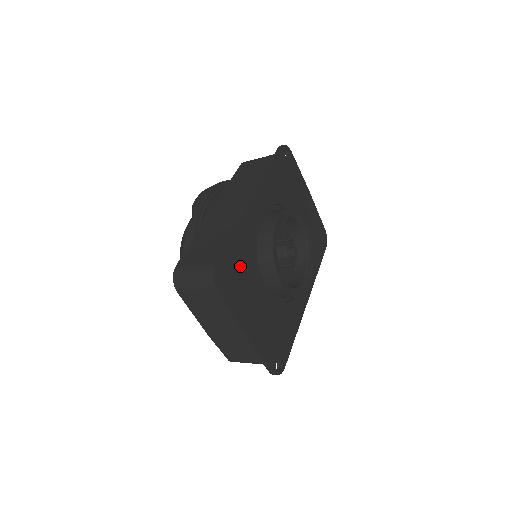
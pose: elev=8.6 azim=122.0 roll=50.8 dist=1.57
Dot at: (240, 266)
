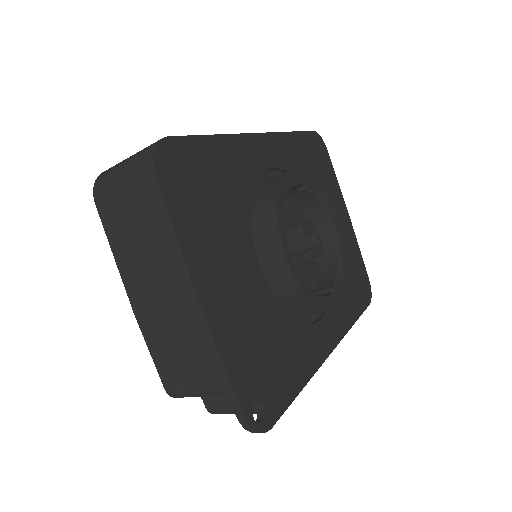
Dot at: (214, 186)
